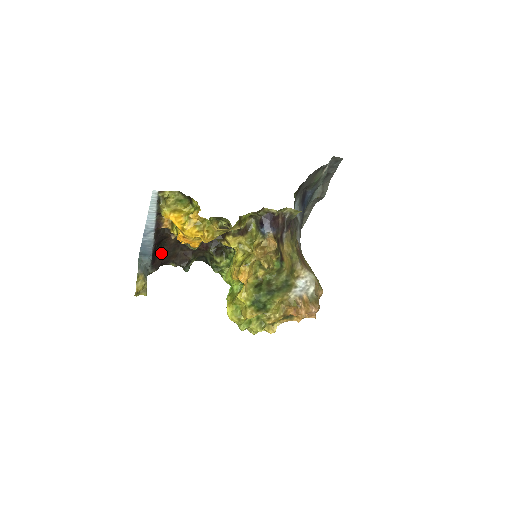
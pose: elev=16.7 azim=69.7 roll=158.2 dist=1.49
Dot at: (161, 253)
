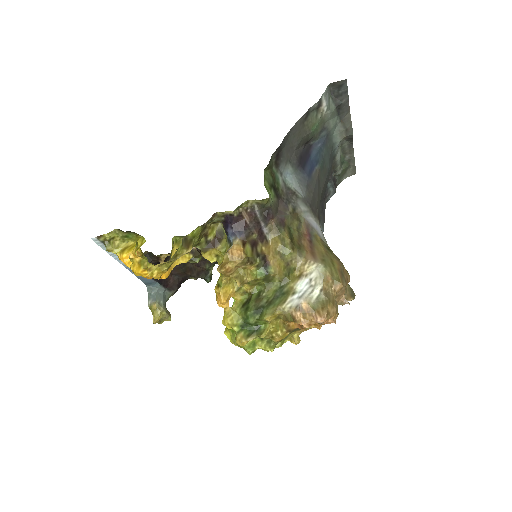
Dot at: (173, 272)
